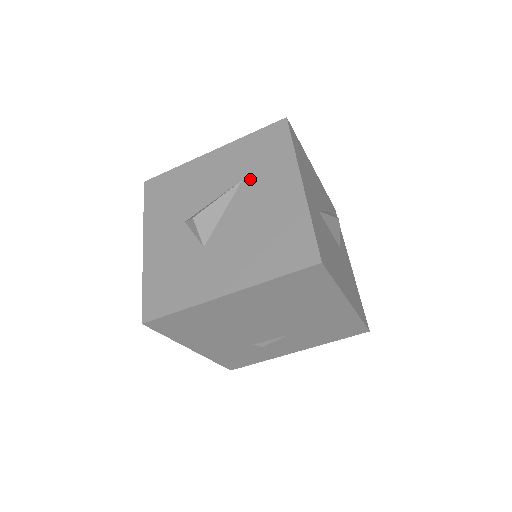
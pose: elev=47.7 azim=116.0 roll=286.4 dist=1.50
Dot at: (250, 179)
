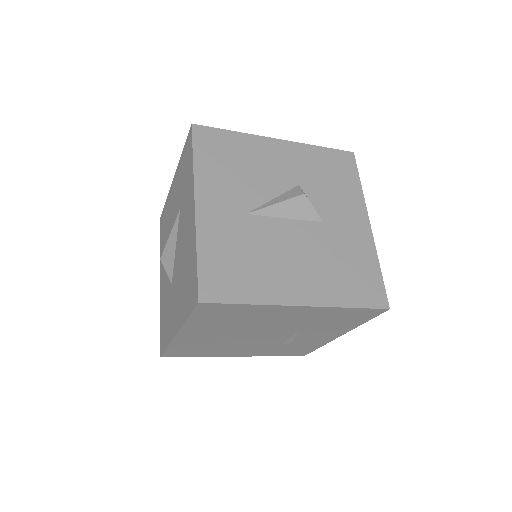
Dot at: (182, 207)
